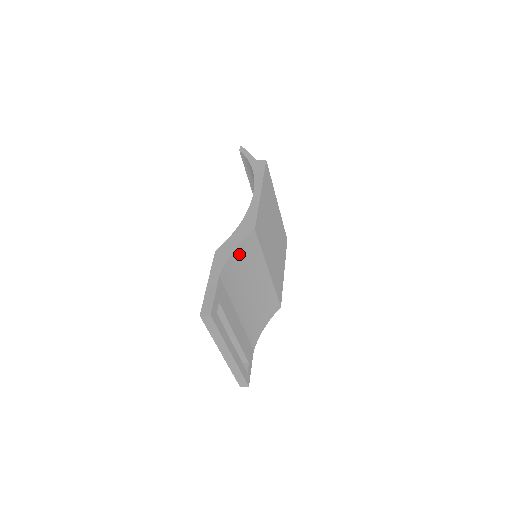
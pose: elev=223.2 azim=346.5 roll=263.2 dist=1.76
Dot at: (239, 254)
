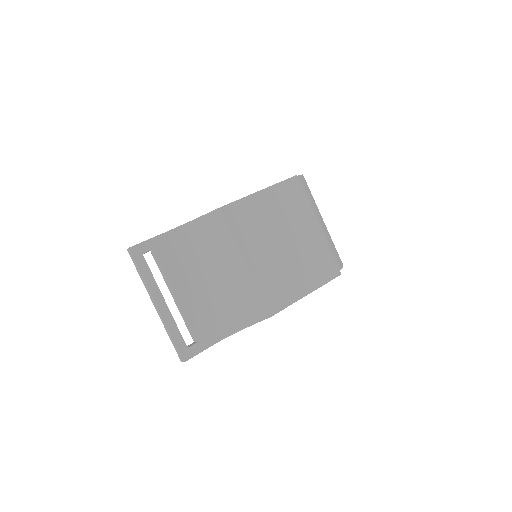
Dot at: (200, 226)
